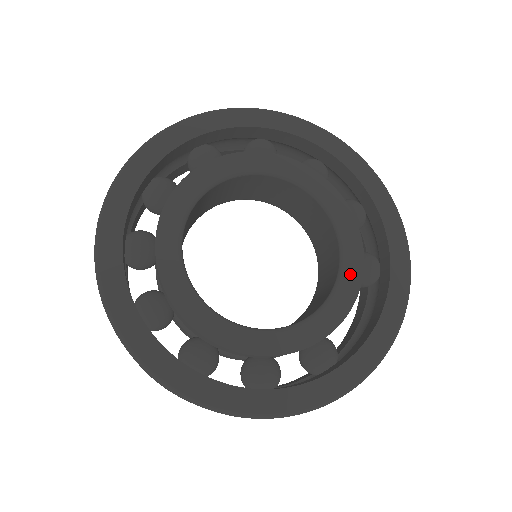
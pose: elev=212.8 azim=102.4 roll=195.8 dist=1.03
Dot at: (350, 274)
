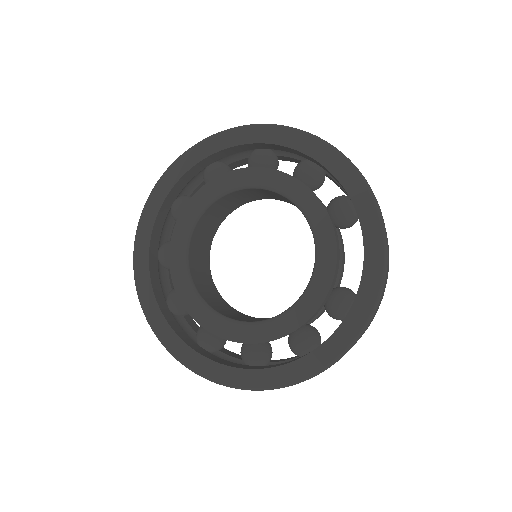
Dot at: (322, 233)
